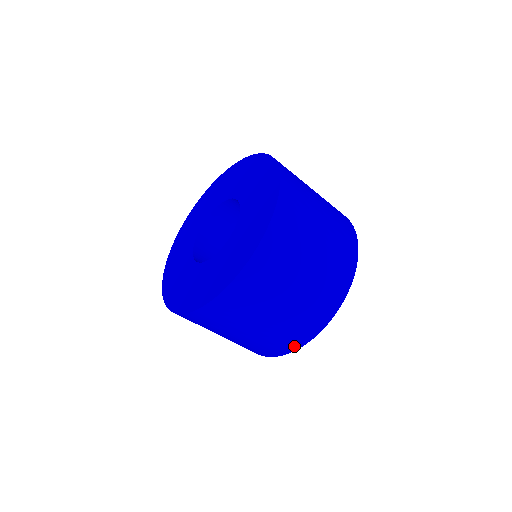
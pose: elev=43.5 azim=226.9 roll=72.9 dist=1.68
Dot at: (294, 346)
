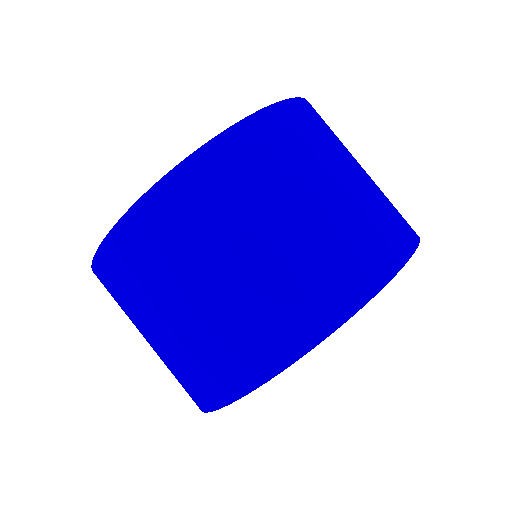
Dot at: (303, 339)
